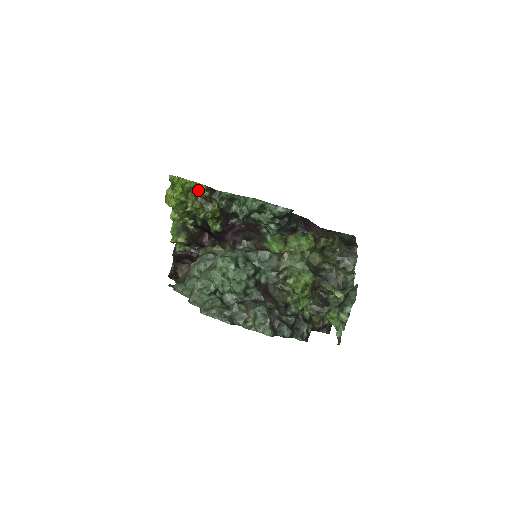
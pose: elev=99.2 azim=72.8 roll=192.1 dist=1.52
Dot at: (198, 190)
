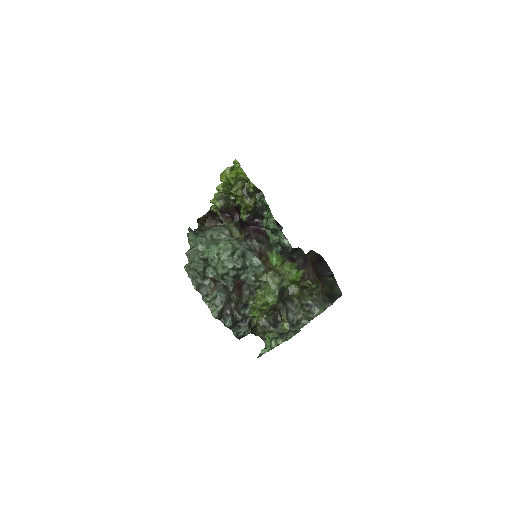
Dot at: (248, 183)
